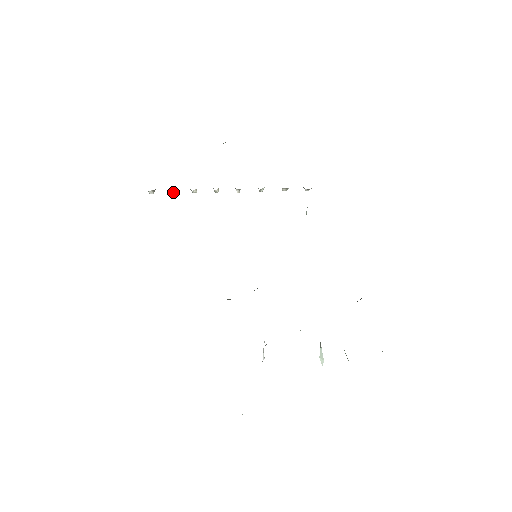
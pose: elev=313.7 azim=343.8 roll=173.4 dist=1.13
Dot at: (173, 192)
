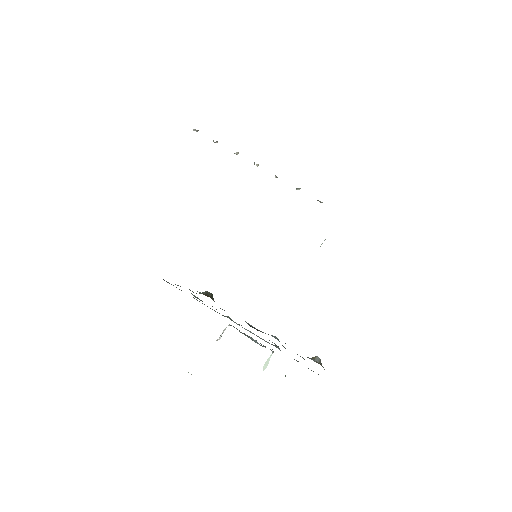
Dot at: (216, 142)
